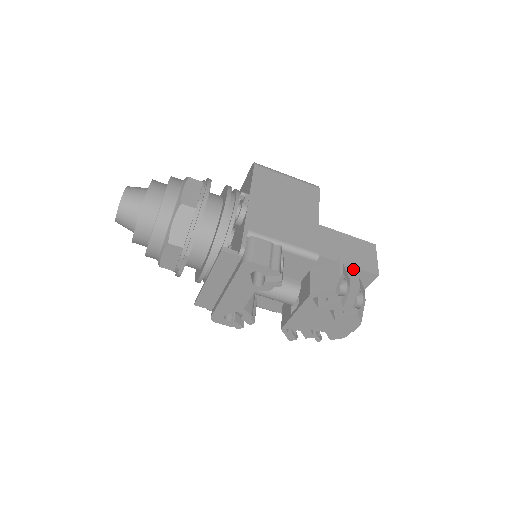
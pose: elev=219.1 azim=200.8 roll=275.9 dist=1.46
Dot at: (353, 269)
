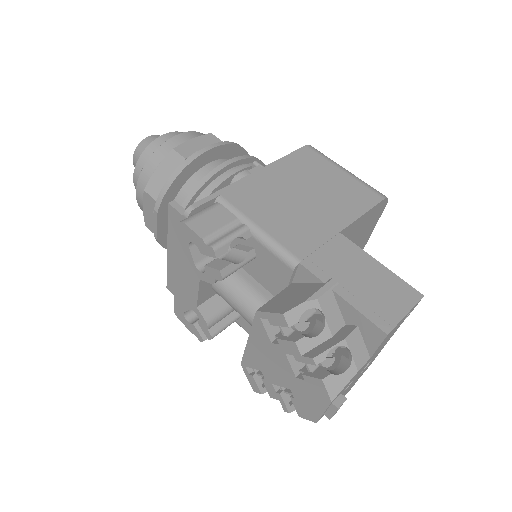
Dot at: (347, 306)
